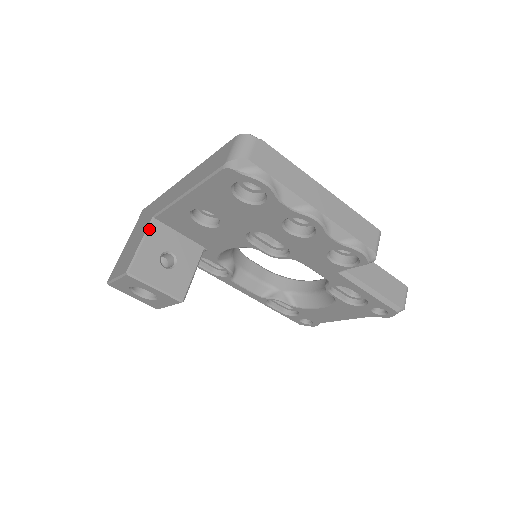
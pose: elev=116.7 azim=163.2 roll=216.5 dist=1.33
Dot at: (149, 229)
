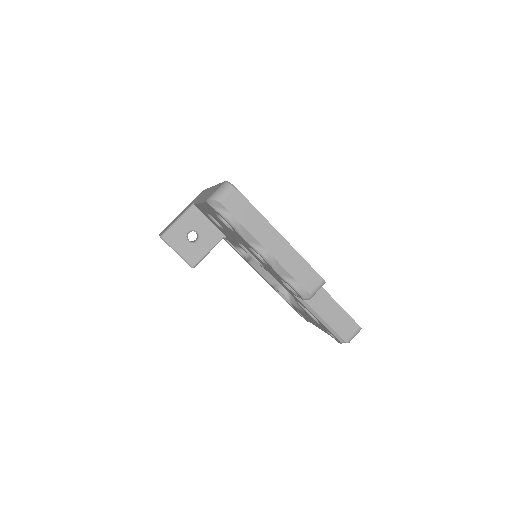
Dot at: (187, 211)
